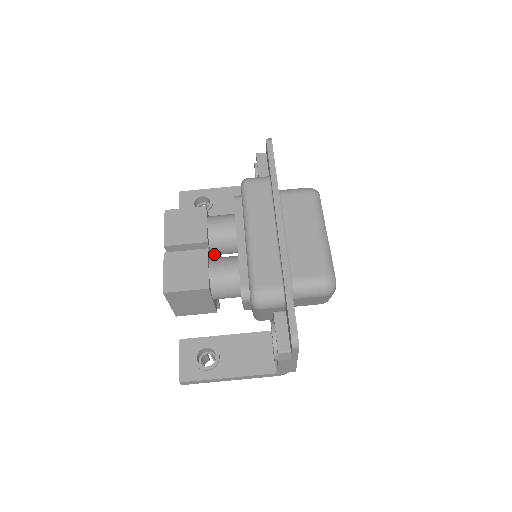
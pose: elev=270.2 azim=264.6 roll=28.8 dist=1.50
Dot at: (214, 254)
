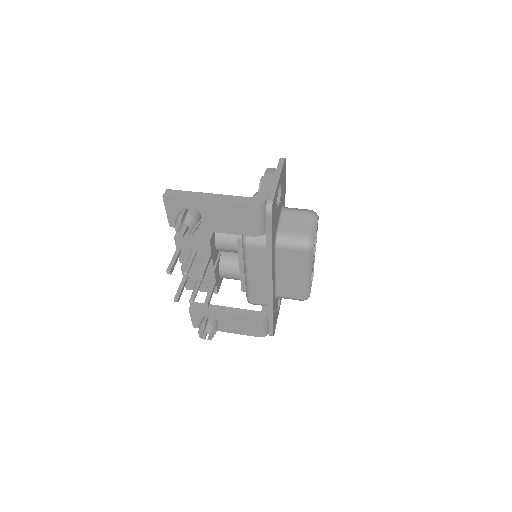
Dot at: (223, 255)
